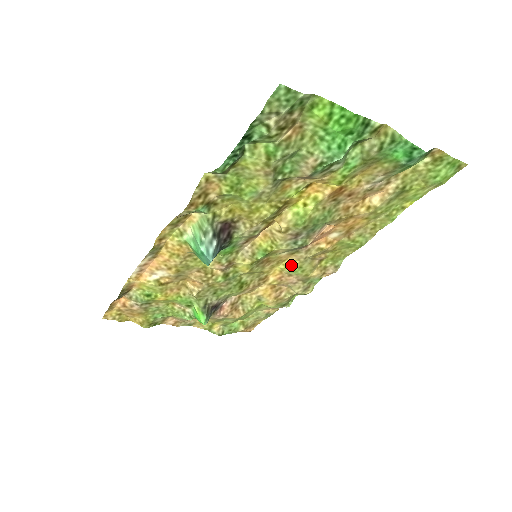
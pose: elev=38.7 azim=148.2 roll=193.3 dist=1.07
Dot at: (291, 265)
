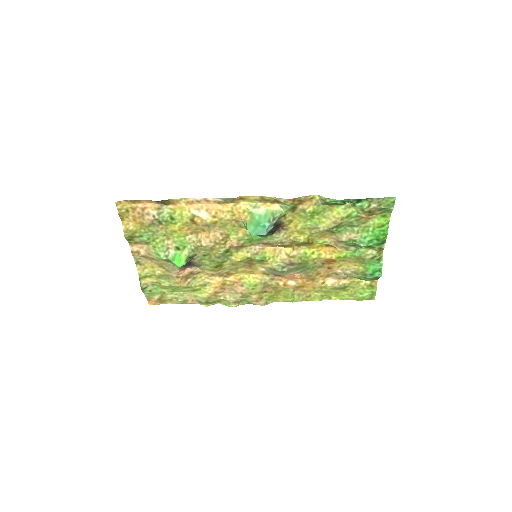
Dot at: (253, 279)
